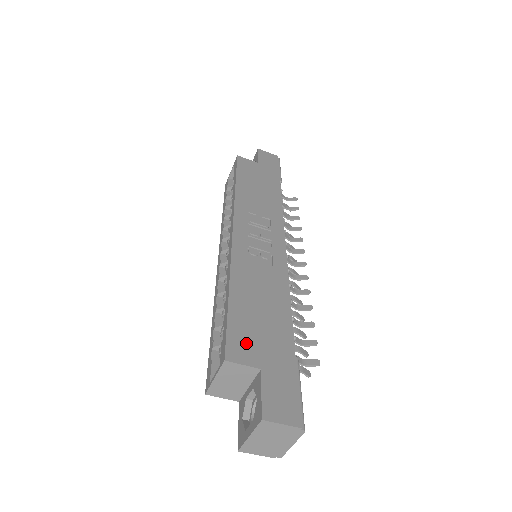
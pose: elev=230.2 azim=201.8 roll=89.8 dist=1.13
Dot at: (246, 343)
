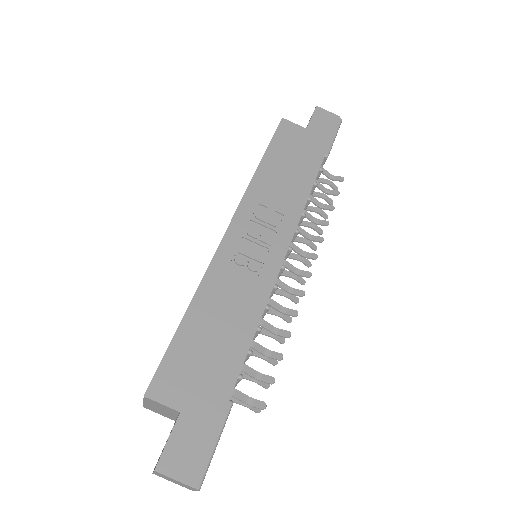
Dot at: (177, 379)
